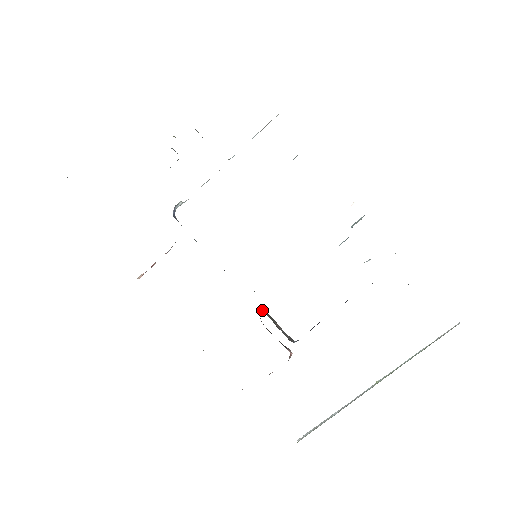
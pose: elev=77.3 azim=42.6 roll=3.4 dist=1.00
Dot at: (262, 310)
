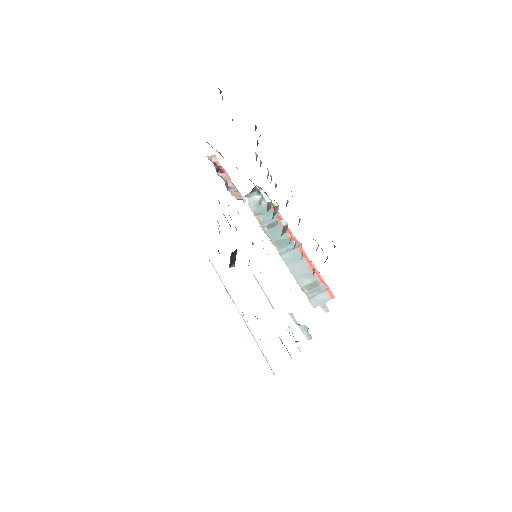
Dot at: occluded
